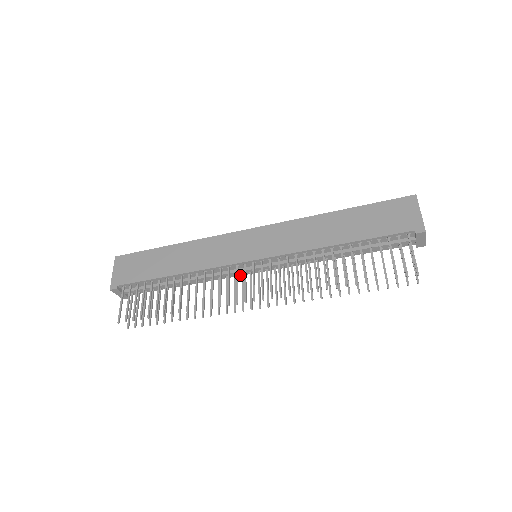
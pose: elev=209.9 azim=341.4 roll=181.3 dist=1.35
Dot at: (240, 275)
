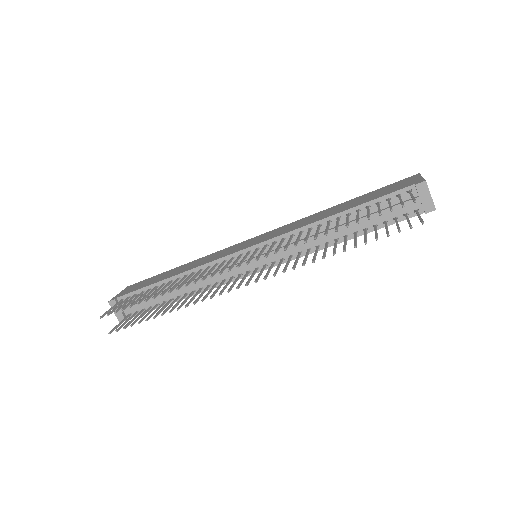
Dot at: occluded
